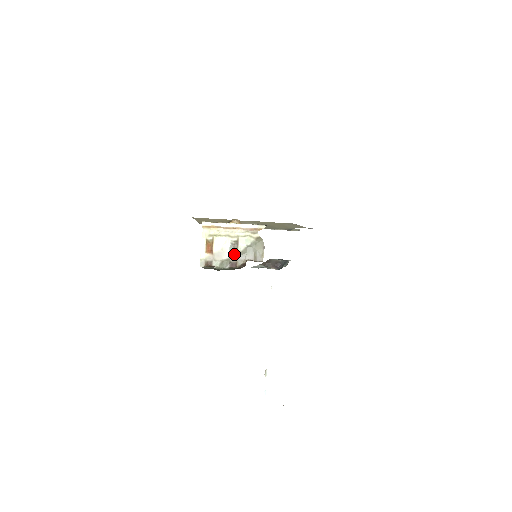
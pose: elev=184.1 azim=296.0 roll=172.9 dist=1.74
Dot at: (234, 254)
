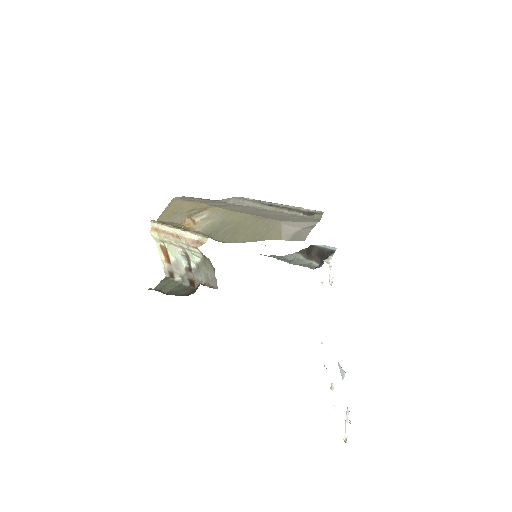
Dot at: (188, 270)
